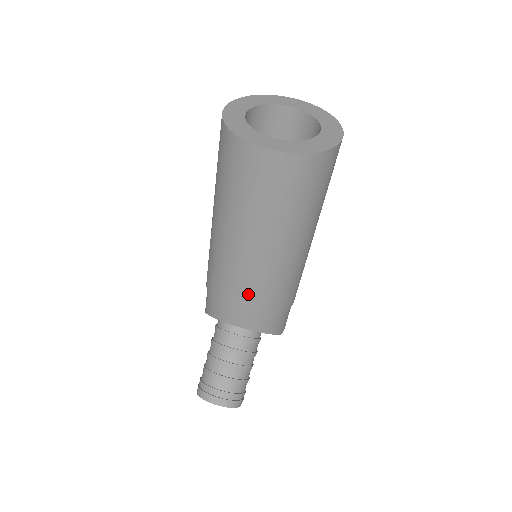
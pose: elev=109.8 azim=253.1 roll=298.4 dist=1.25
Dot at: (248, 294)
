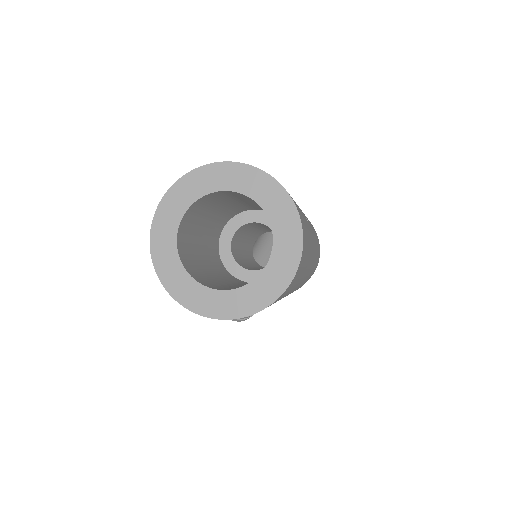
Dot at: occluded
